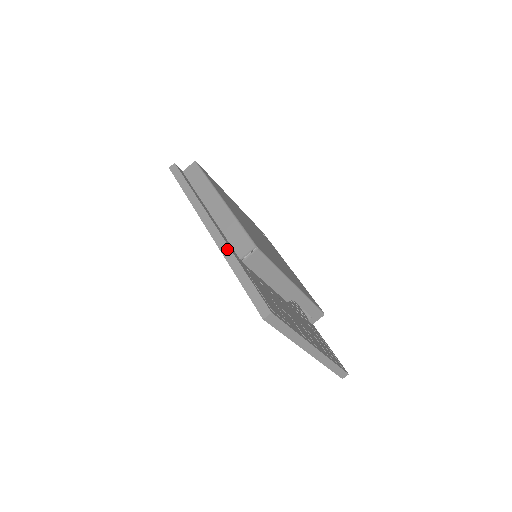
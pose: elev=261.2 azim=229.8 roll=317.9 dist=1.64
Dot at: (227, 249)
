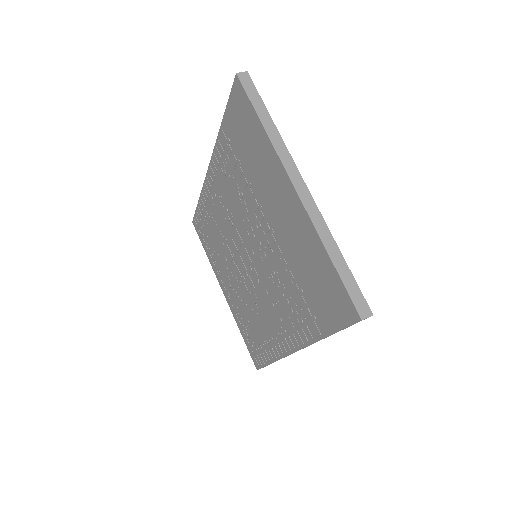
Dot at: occluded
